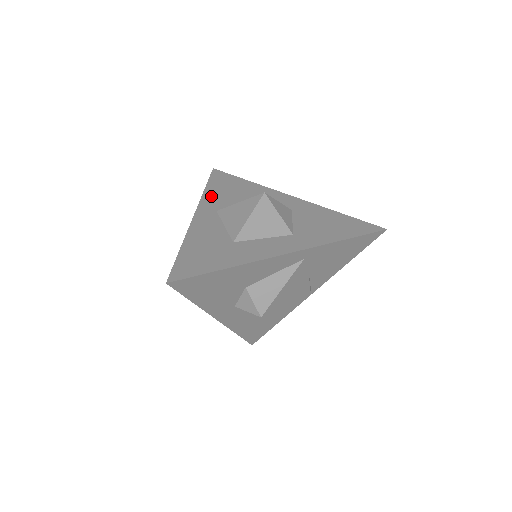
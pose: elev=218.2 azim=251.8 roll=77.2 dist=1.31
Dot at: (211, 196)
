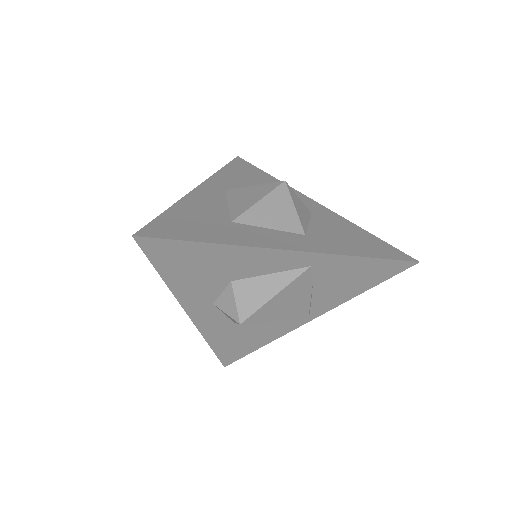
Dot at: (225, 176)
